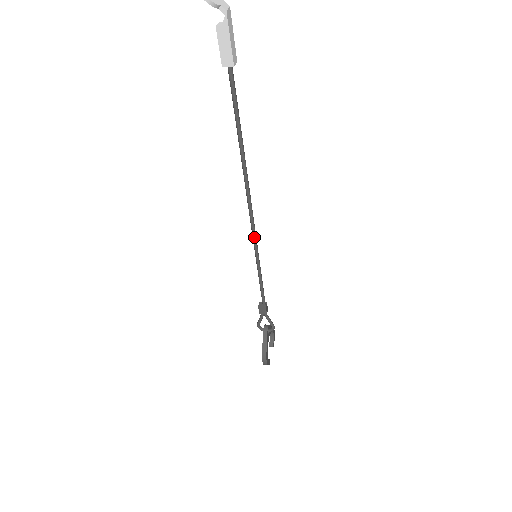
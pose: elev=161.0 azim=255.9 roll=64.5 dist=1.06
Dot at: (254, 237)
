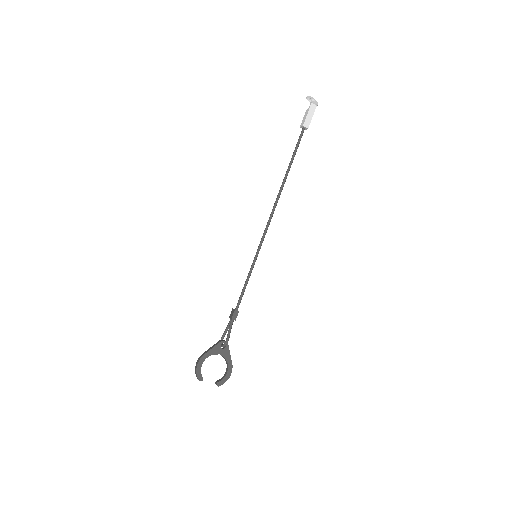
Dot at: (262, 237)
